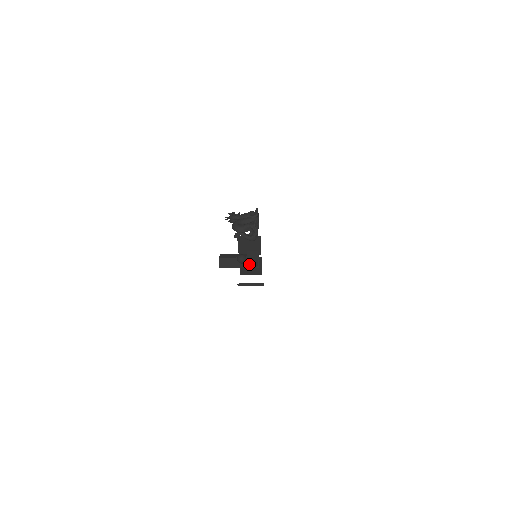
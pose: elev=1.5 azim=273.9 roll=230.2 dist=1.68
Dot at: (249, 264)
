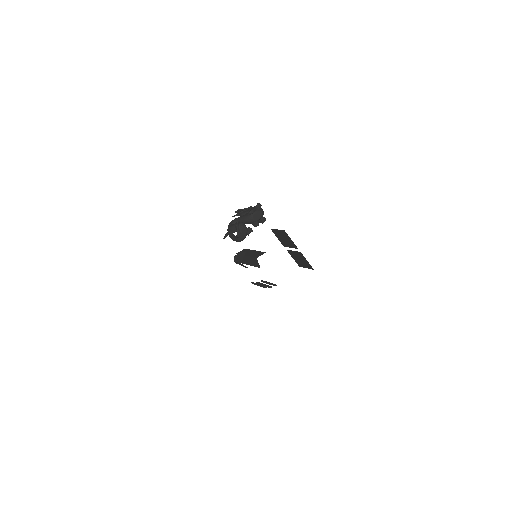
Dot at: (242, 265)
